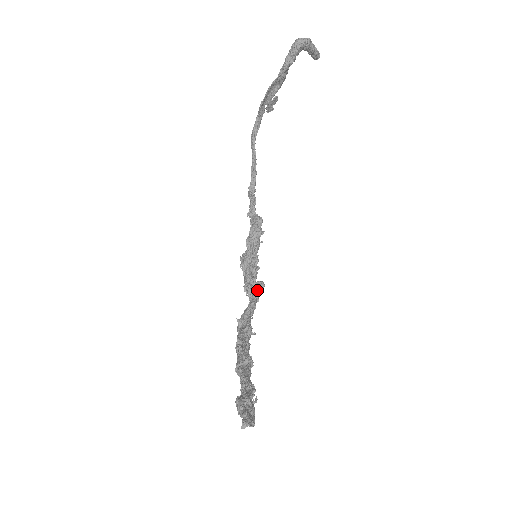
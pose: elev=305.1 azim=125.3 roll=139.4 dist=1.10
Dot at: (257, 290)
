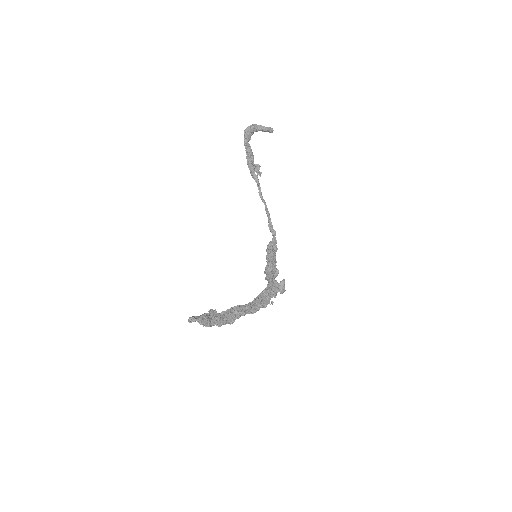
Dot at: (270, 281)
